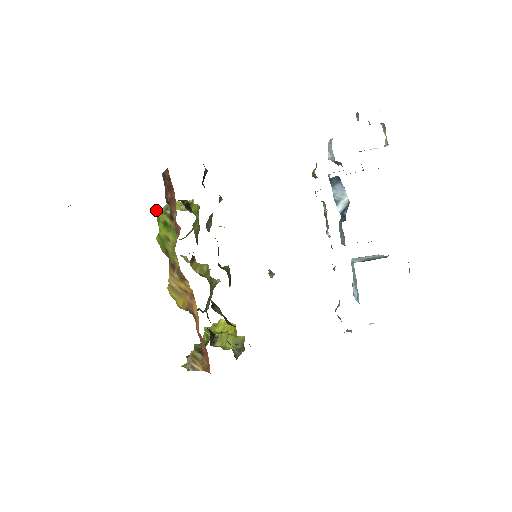
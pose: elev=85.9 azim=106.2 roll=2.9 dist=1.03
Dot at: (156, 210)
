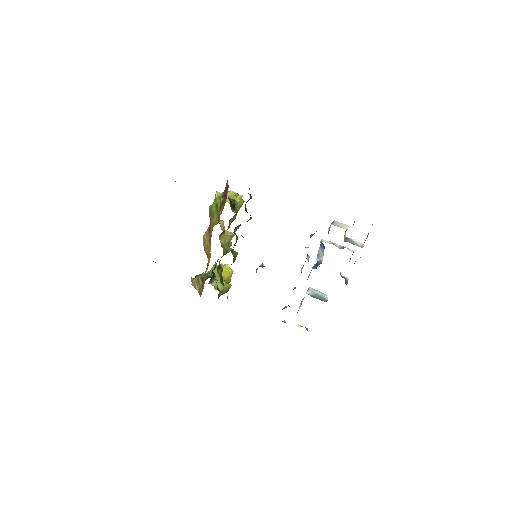
Dot at: (217, 192)
